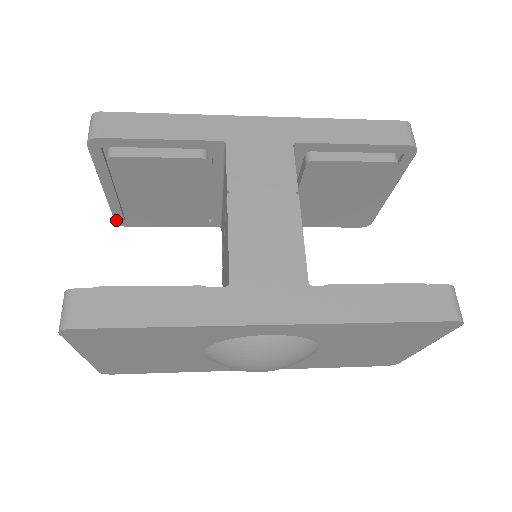
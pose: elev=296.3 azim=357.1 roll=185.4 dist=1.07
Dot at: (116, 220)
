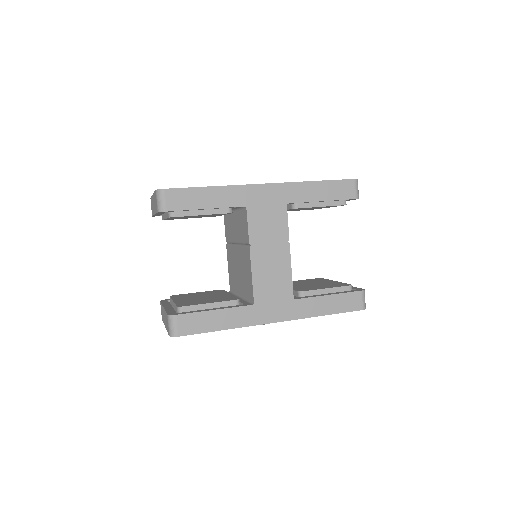
Dot at: occluded
